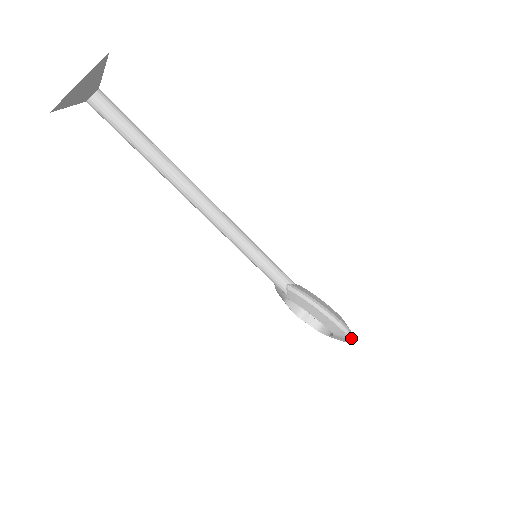
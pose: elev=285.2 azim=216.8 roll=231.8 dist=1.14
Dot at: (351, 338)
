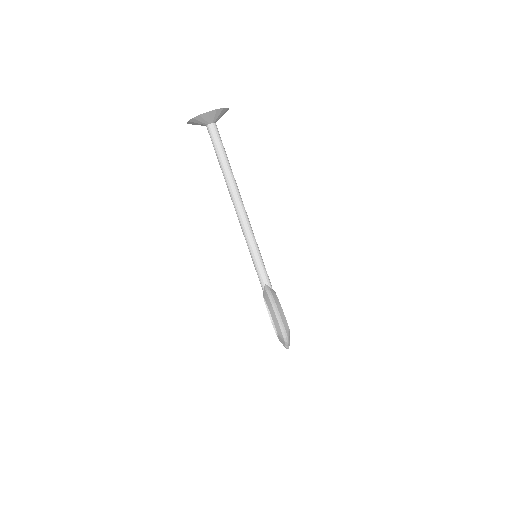
Dot at: (286, 341)
